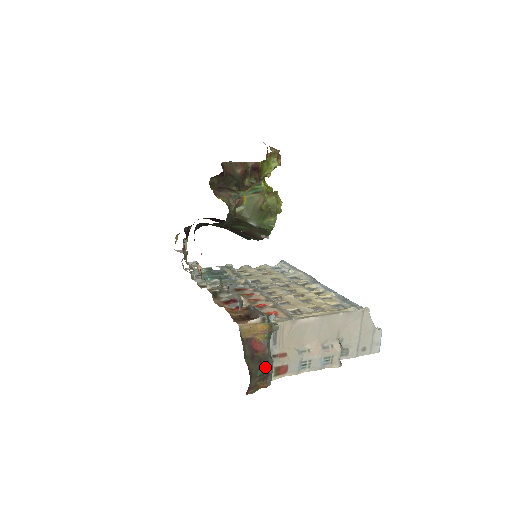
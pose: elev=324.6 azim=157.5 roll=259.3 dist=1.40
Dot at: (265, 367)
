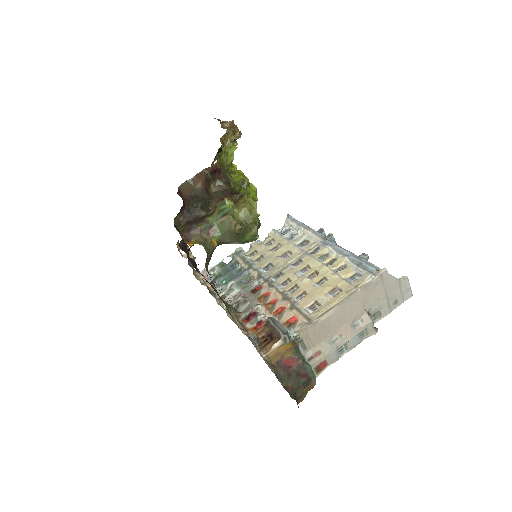
Dot at: (304, 376)
